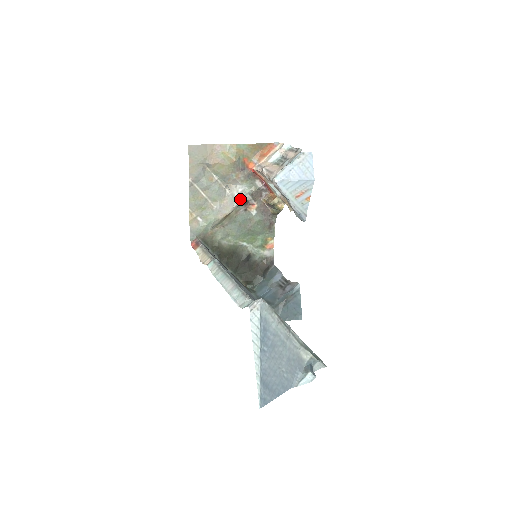
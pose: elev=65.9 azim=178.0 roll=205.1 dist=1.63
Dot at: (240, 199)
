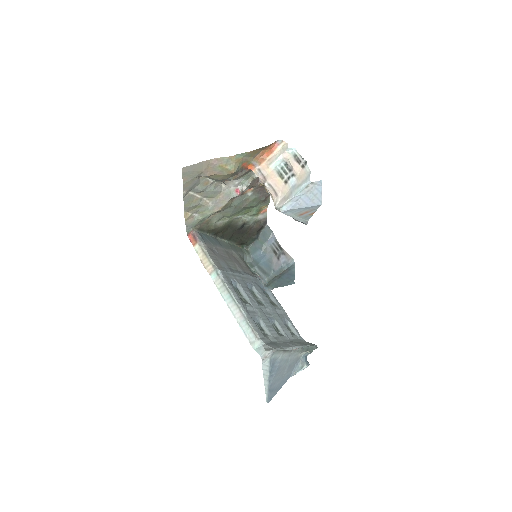
Dot at: (236, 190)
